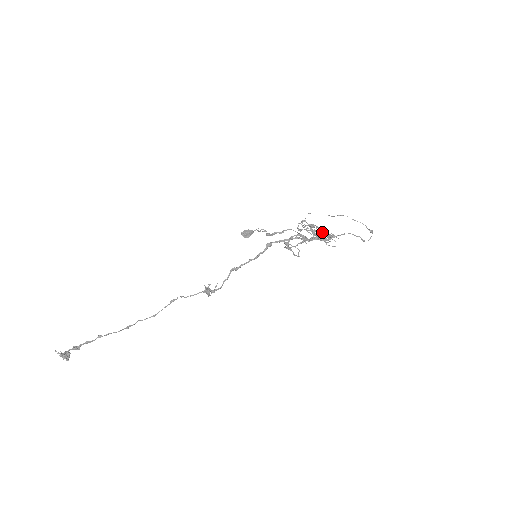
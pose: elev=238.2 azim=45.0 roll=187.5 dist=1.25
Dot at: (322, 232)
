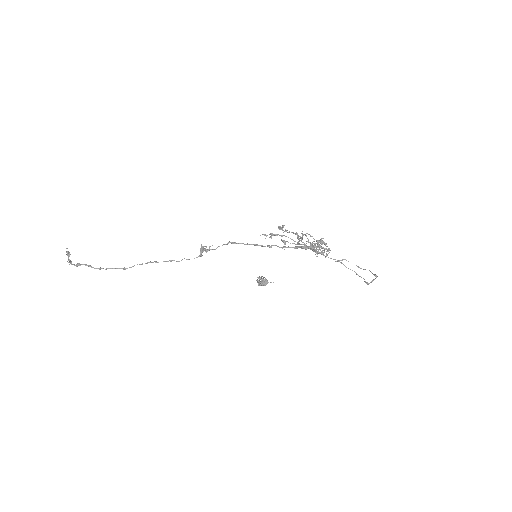
Dot at: (319, 244)
